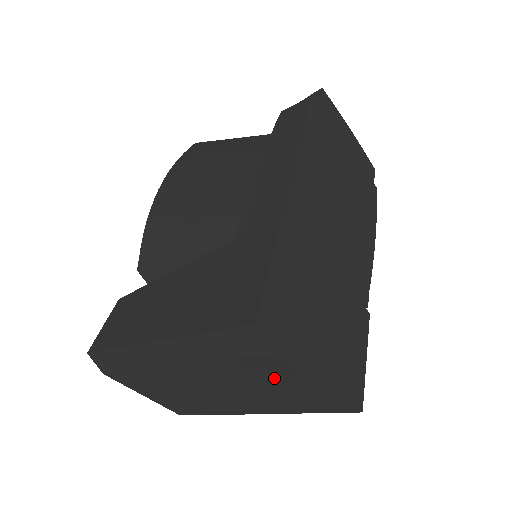
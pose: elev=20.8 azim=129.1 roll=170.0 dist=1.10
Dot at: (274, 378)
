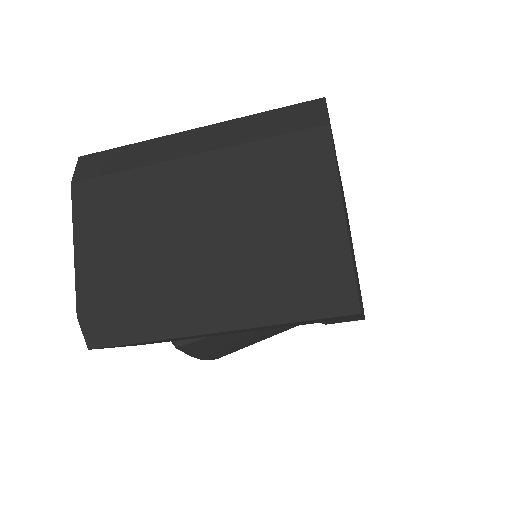
Dot at: (300, 180)
